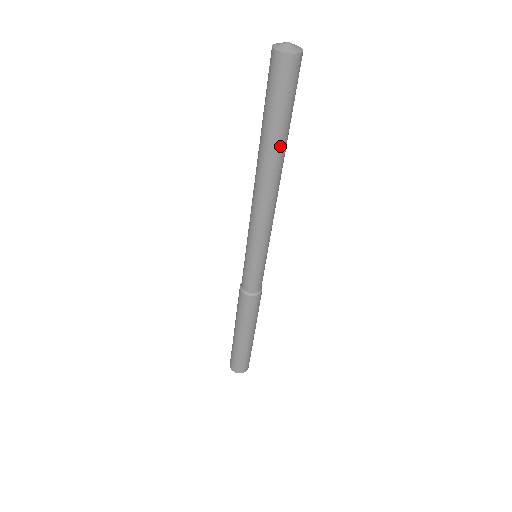
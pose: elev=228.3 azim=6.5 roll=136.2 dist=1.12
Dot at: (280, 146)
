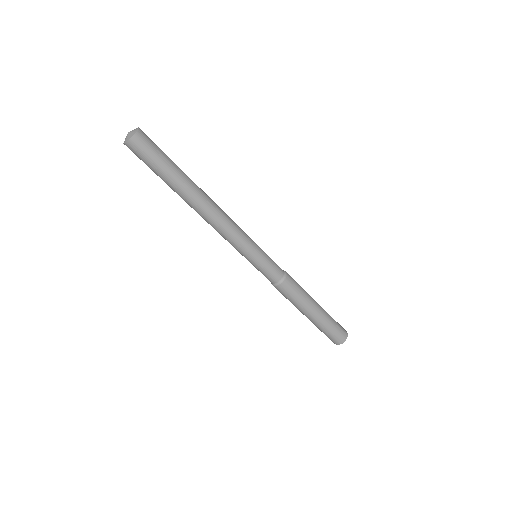
Dot at: (185, 183)
